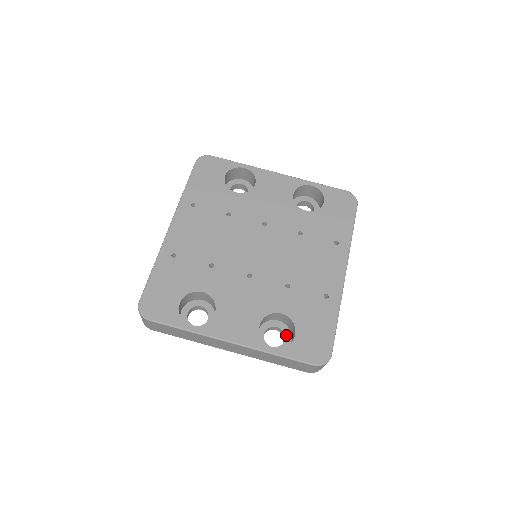
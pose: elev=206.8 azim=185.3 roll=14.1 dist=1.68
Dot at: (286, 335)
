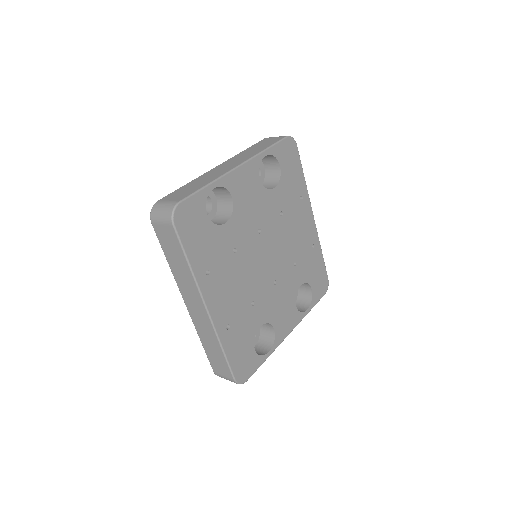
Dot at: occluded
